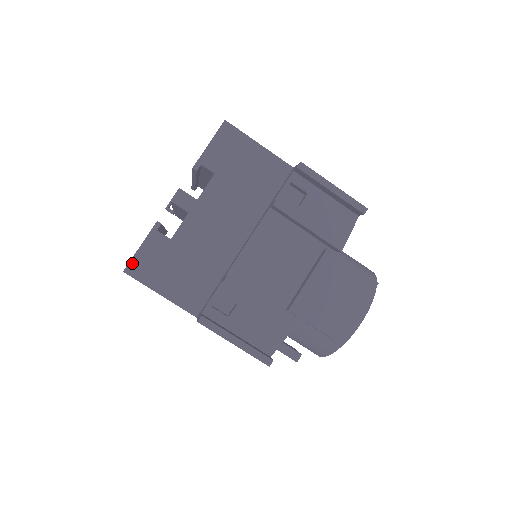
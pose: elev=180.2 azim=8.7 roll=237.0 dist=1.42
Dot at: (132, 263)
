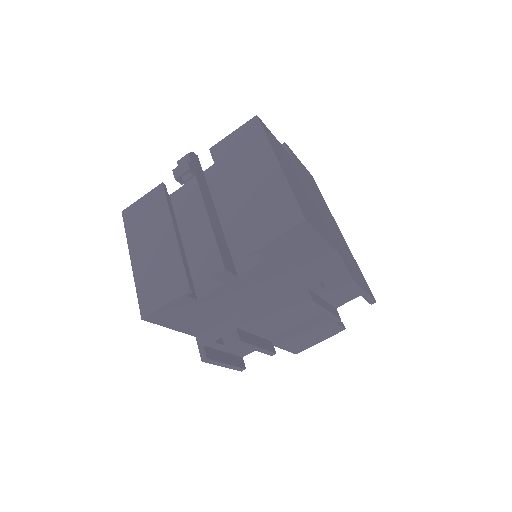
Dot at: (153, 315)
